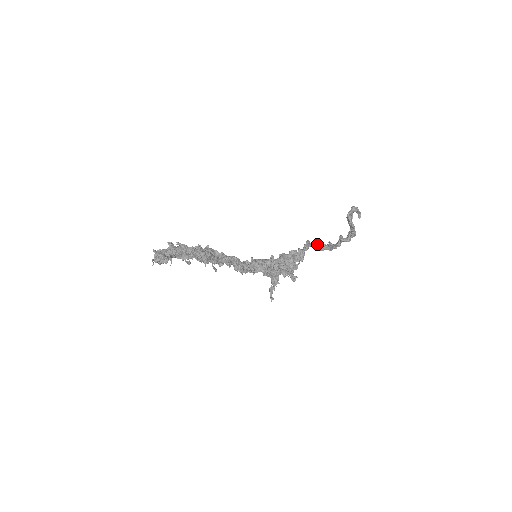
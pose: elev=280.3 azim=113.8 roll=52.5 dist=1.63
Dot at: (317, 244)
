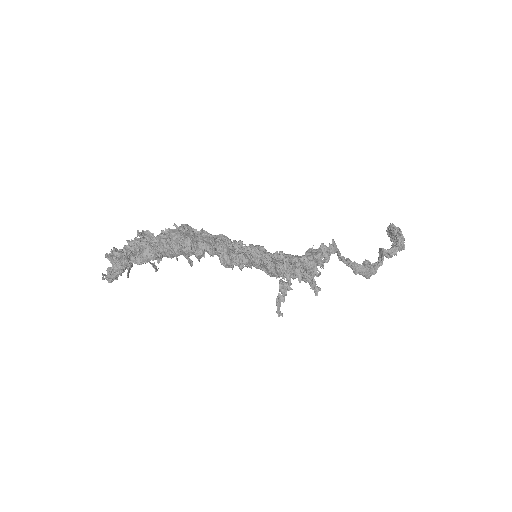
Dot at: (347, 259)
